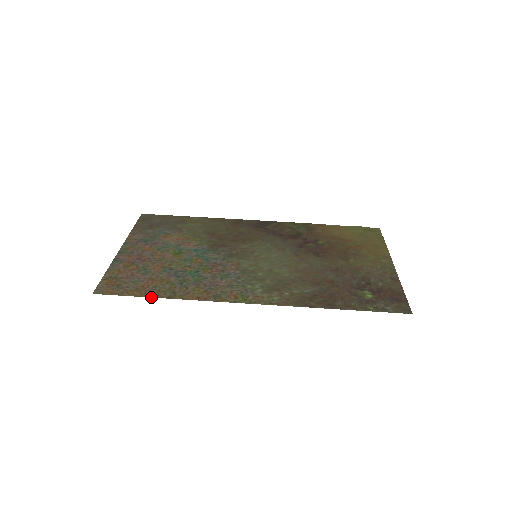
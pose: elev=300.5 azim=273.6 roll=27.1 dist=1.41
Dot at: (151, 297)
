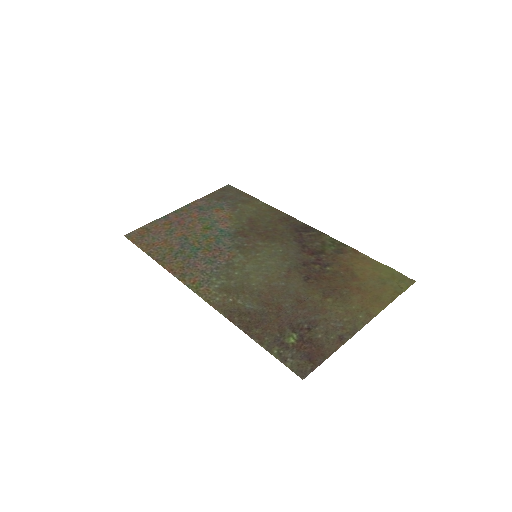
Dot at: (148, 254)
